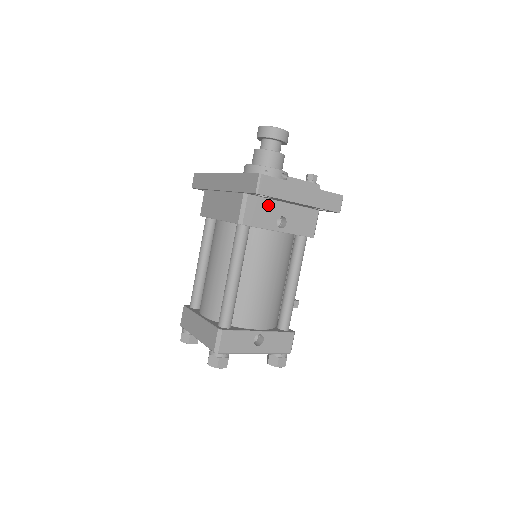
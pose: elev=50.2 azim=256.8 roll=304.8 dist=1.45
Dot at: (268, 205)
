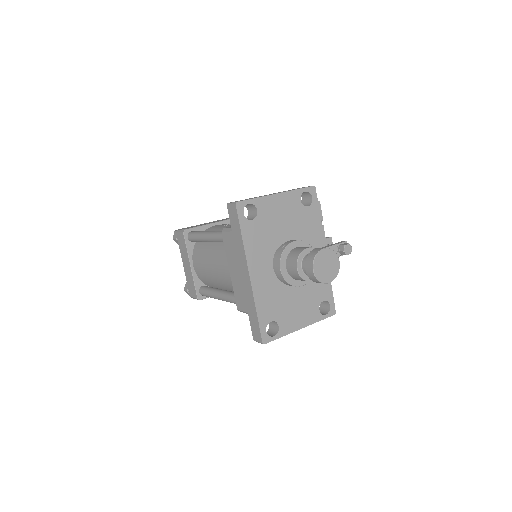
Dot at: occluded
